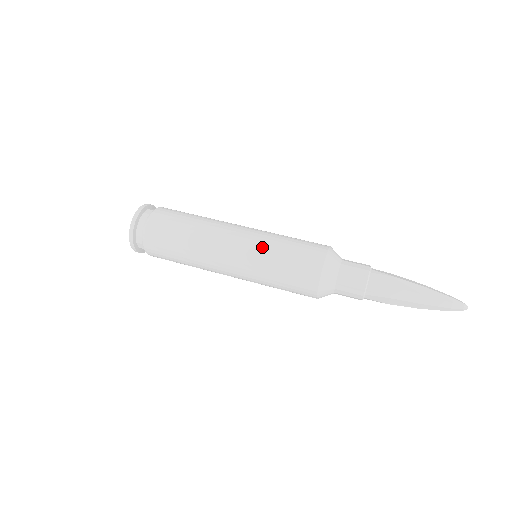
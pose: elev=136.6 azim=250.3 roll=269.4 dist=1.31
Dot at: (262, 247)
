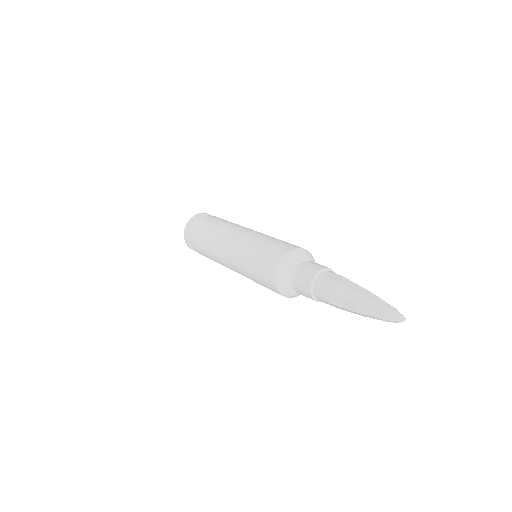
Dot at: occluded
